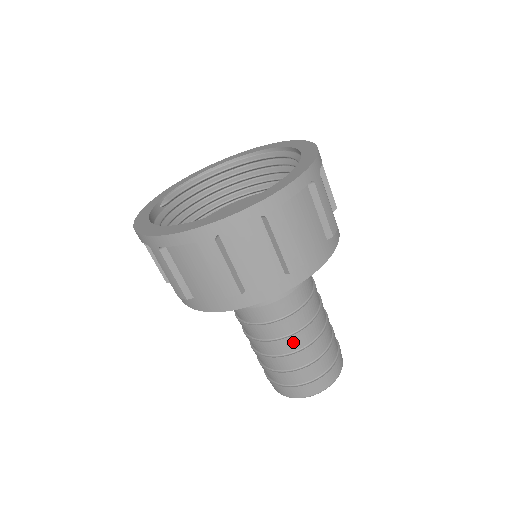
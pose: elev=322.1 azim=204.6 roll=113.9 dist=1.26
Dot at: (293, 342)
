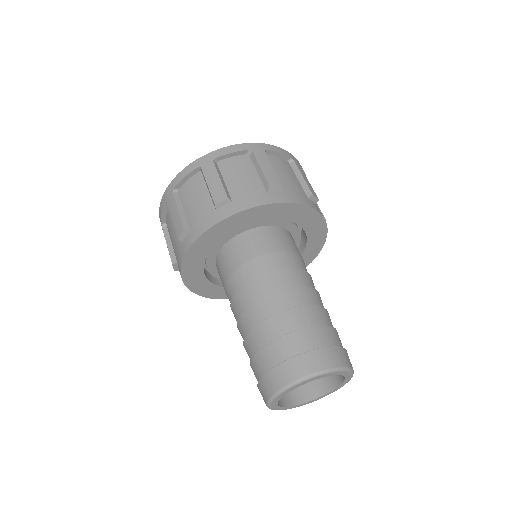
Dot at: (257, 311)
